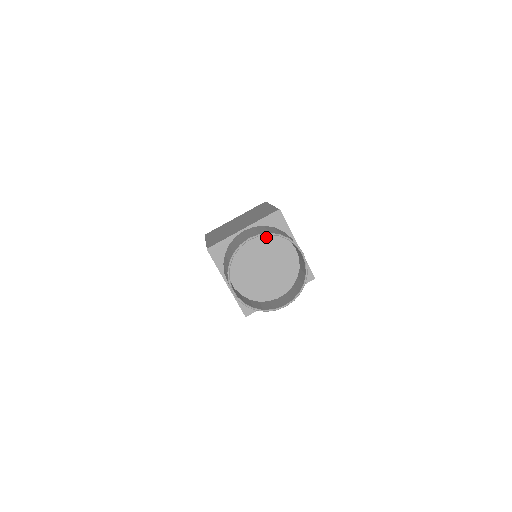
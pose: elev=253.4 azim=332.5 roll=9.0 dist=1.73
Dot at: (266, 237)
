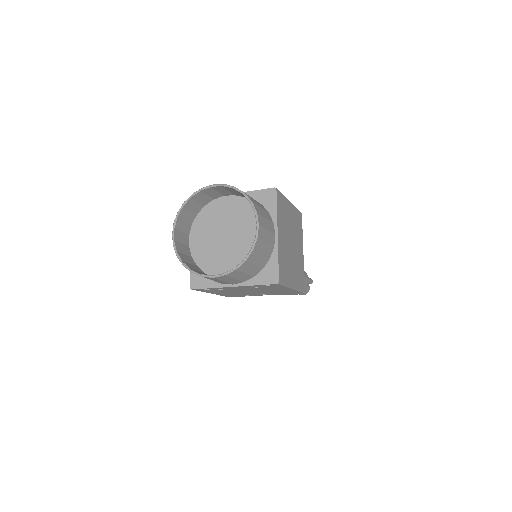
Dot at: (244, 205)
